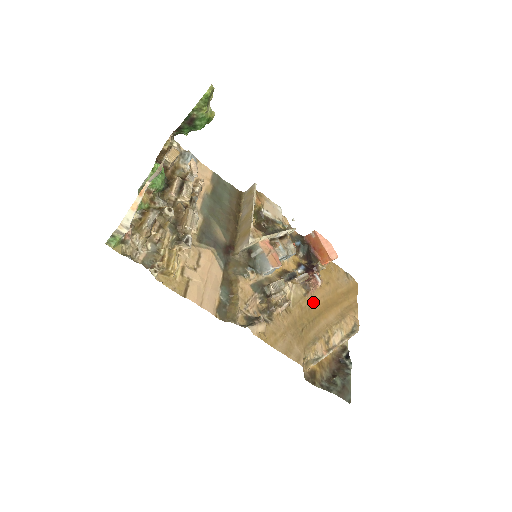
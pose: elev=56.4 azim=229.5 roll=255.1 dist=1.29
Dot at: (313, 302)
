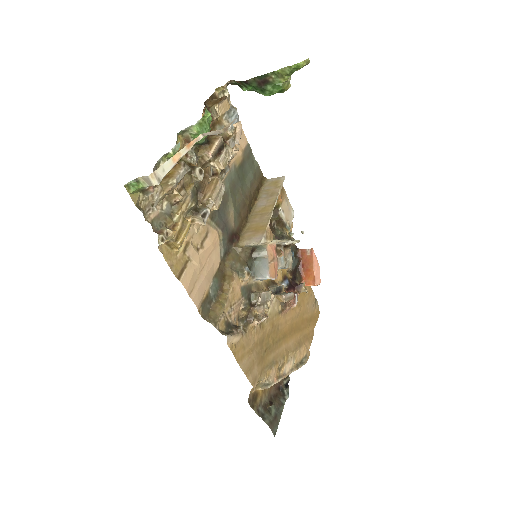
Dot at: (283, 322)
